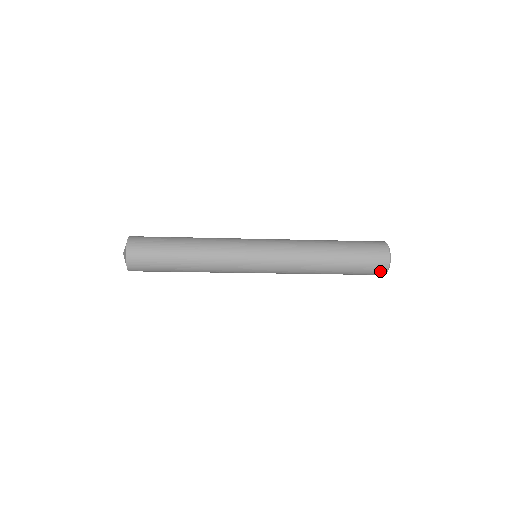
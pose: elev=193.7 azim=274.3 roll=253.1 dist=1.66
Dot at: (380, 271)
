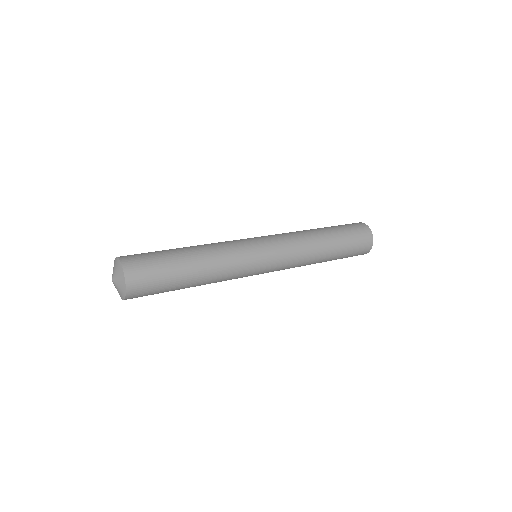
Dot at: occluded
